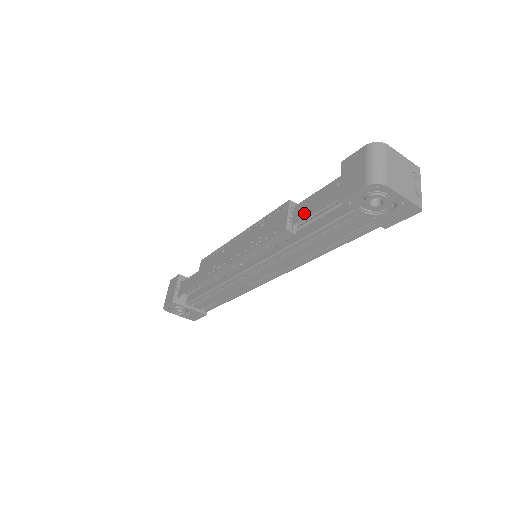
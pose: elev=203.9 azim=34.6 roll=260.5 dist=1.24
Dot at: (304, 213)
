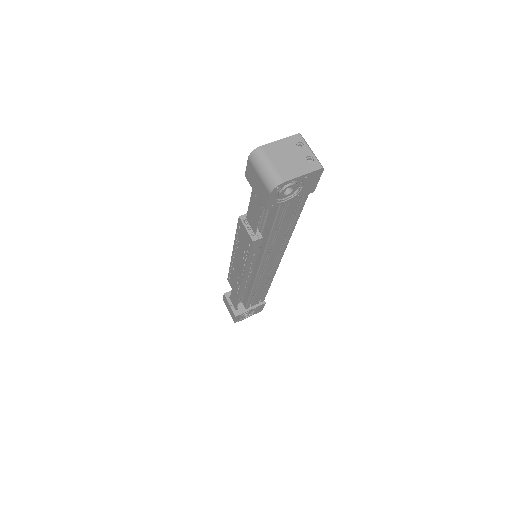
Dot at: (254, 222)
